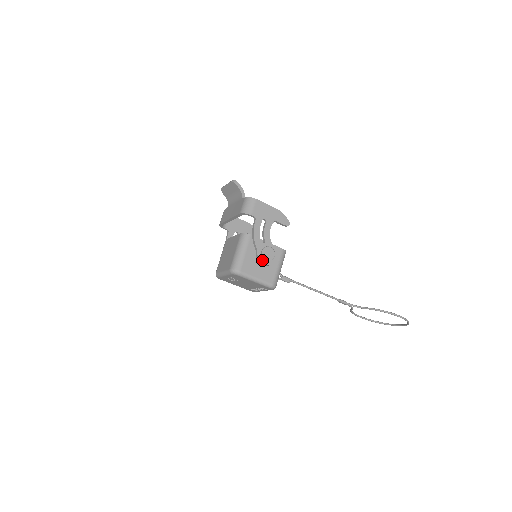
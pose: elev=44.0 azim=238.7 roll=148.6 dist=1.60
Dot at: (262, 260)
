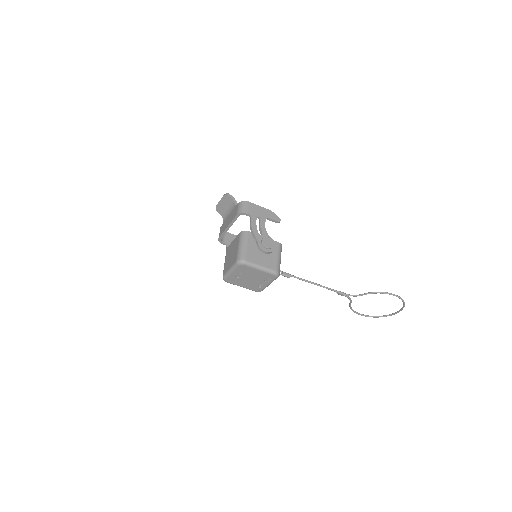
Dot at: (263, 248)
